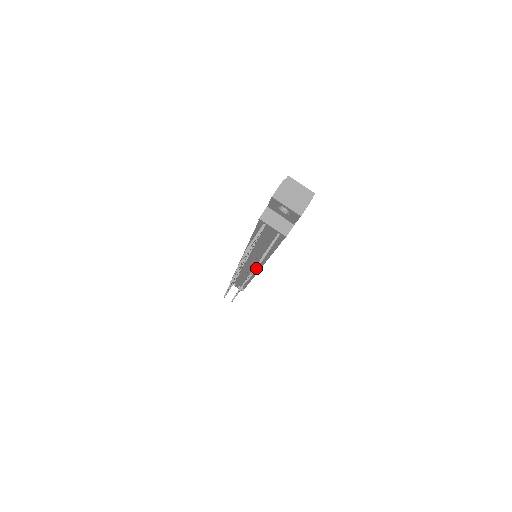
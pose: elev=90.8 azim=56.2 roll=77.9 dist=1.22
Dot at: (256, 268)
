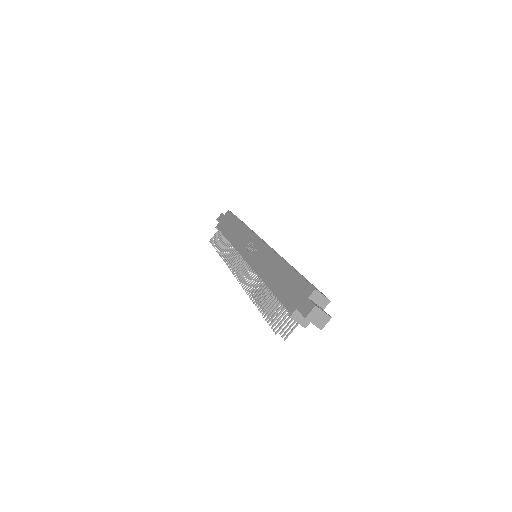
Dot at: occluded
